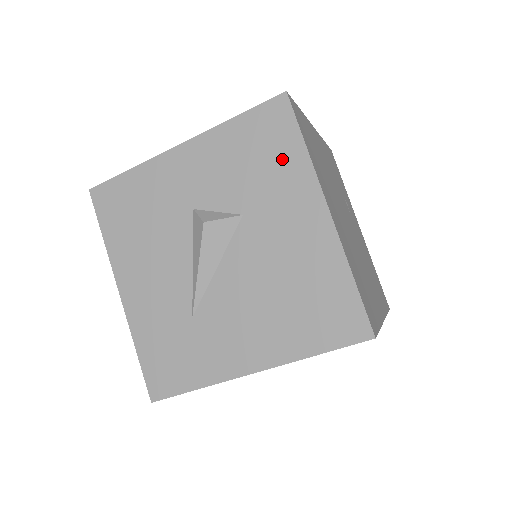
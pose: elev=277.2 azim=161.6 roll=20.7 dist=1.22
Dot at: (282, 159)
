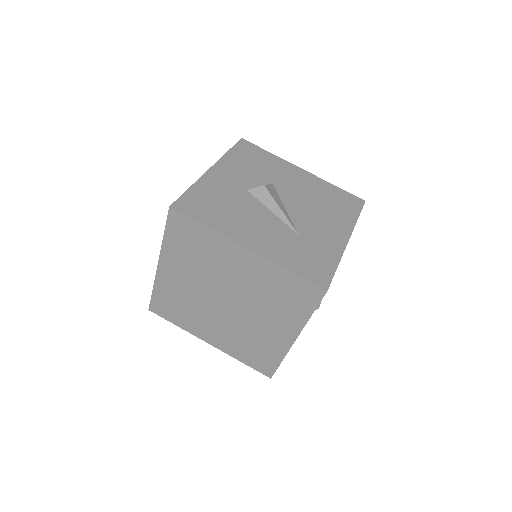
Dot at: (266, 159)
